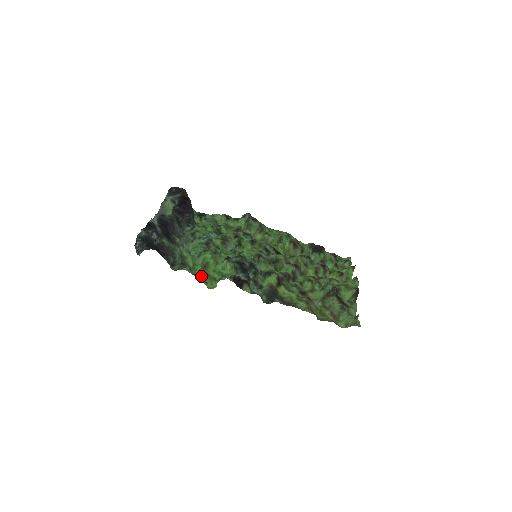
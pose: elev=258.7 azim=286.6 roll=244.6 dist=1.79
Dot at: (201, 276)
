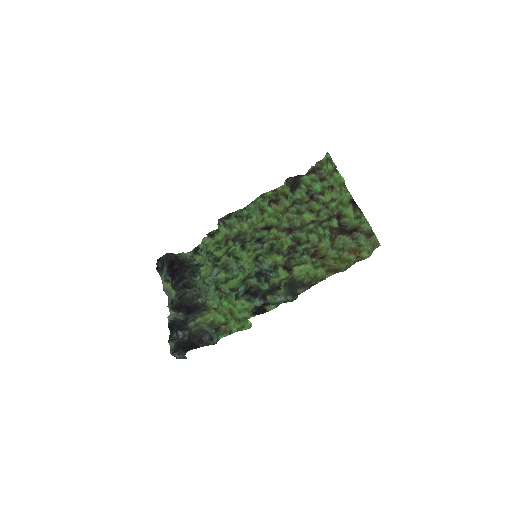
Dot at: (236, 325)
